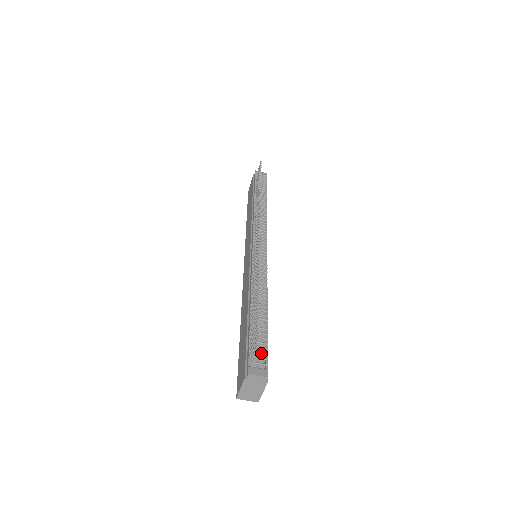
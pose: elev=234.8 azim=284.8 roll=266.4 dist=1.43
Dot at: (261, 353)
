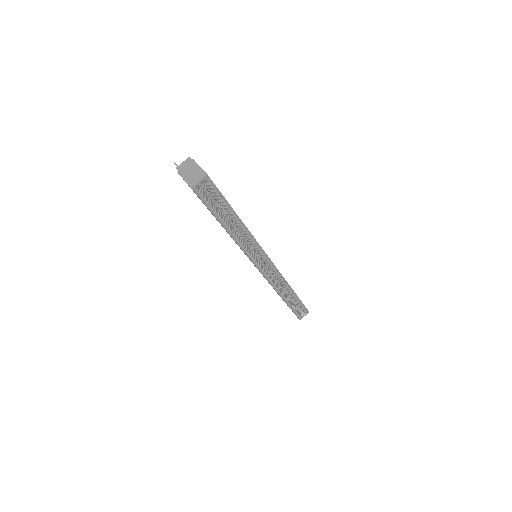
Dot at: occluded
